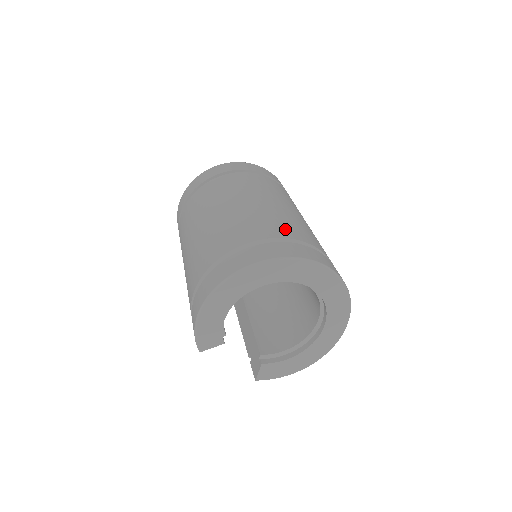
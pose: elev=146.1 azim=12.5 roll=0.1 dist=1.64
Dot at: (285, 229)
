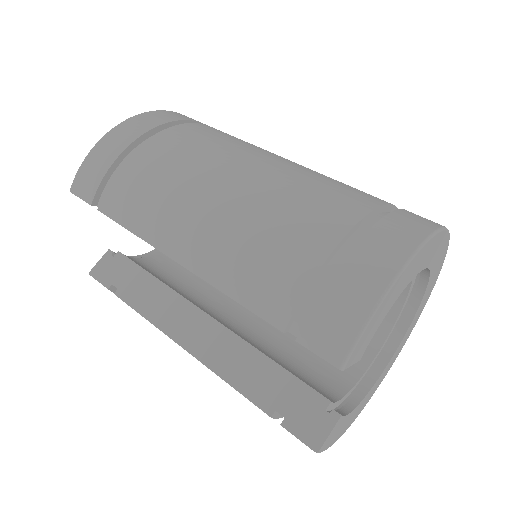
Dot at: occluded
